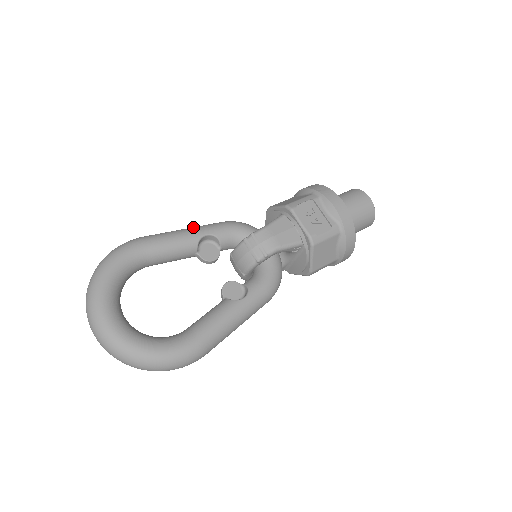
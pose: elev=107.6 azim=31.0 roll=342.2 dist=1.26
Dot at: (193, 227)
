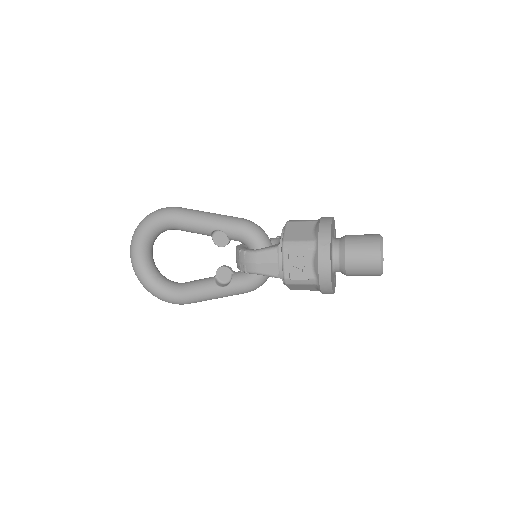
Dot at: (214, 217)
